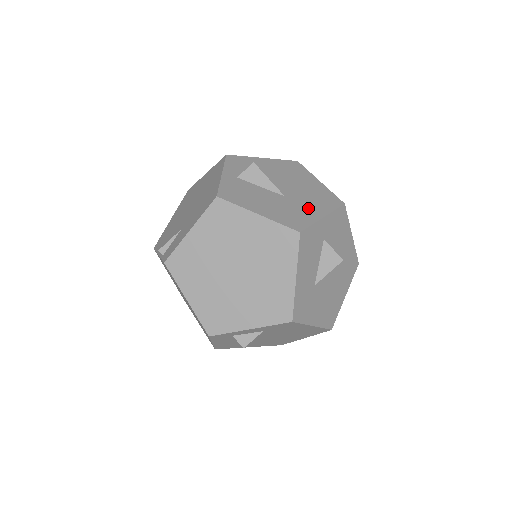
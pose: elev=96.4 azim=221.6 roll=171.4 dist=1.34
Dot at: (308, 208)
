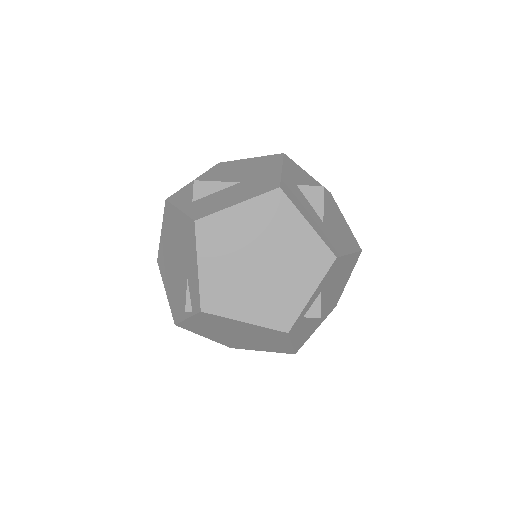
Dot at: (265, 174)
